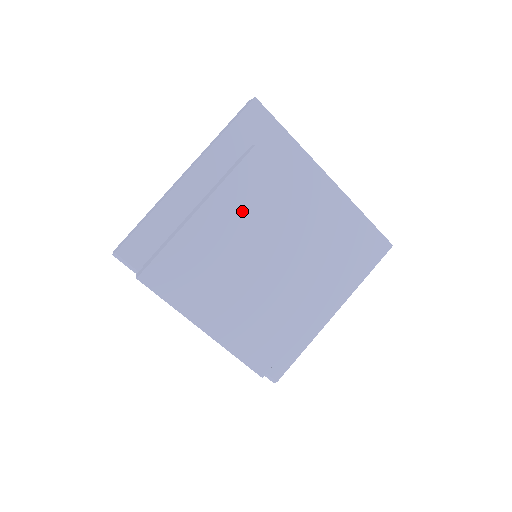
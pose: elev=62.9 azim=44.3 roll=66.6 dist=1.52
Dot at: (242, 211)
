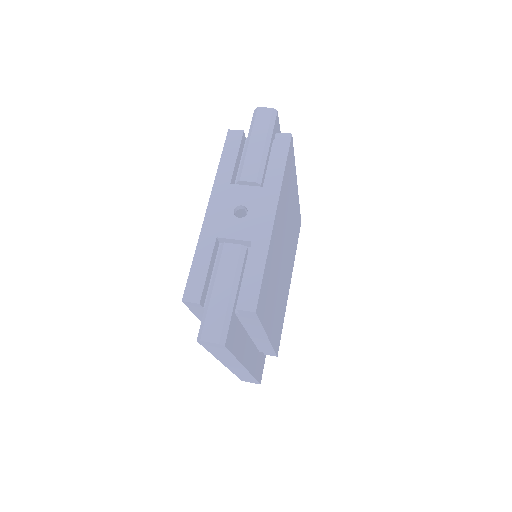
Dot at: (294, 225)
